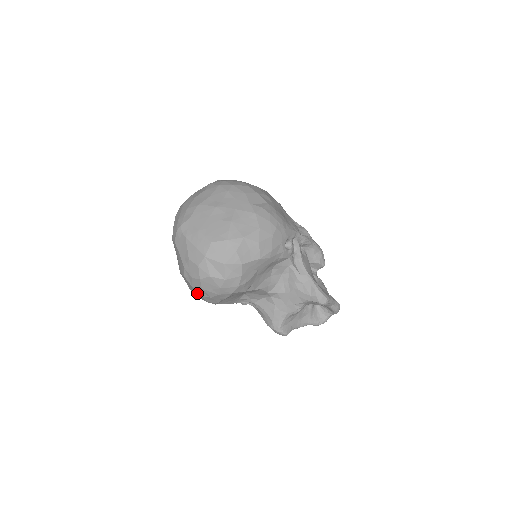
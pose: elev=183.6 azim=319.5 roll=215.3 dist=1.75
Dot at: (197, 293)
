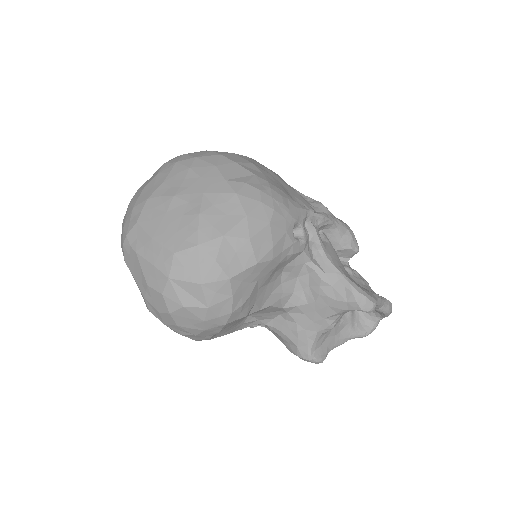
Dot at: (175, 331)
